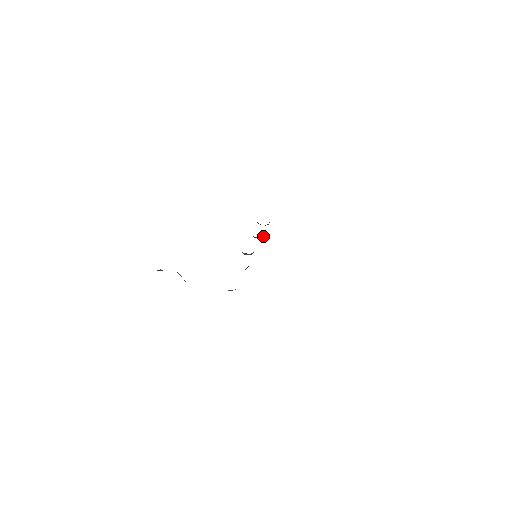
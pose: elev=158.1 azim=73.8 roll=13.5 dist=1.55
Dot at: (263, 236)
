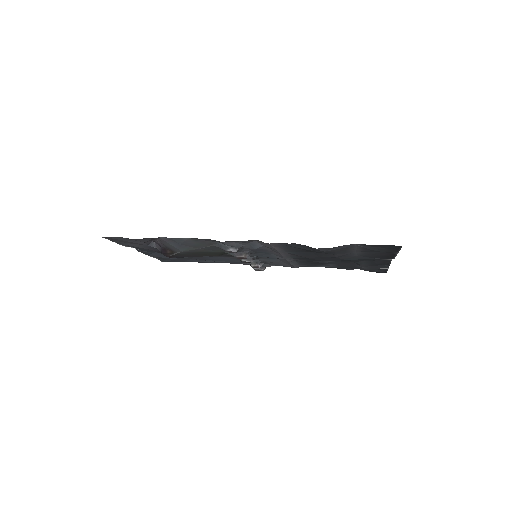
Dot at: (260, 265)
